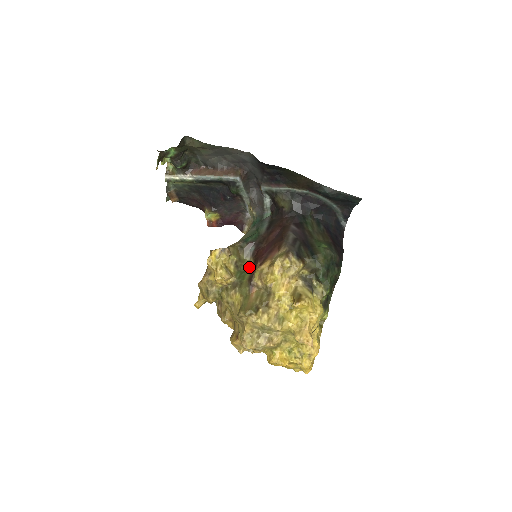
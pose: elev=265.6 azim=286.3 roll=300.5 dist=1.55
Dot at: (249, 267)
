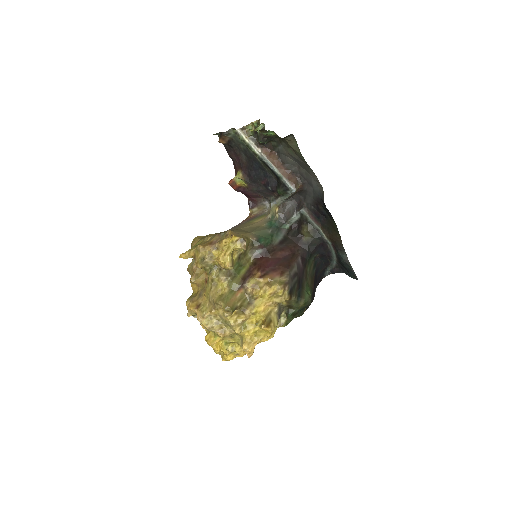
Dot at: (247, 264)
